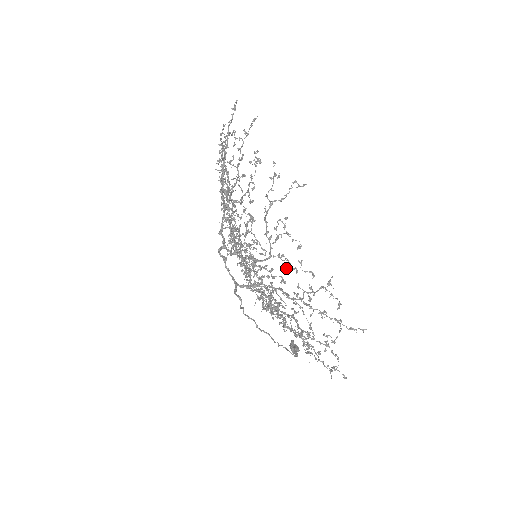
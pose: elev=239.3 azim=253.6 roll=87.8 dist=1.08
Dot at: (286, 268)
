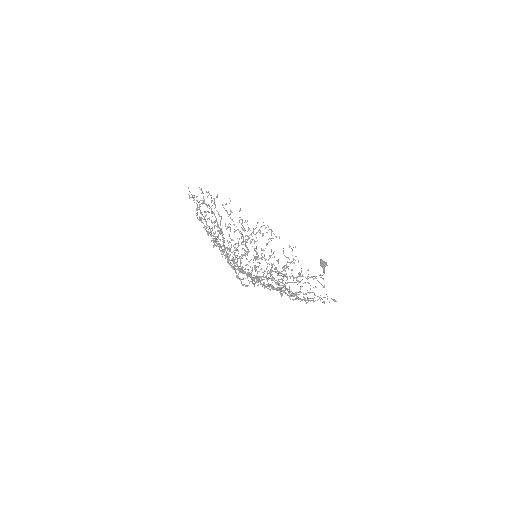
Dot at: occluded
